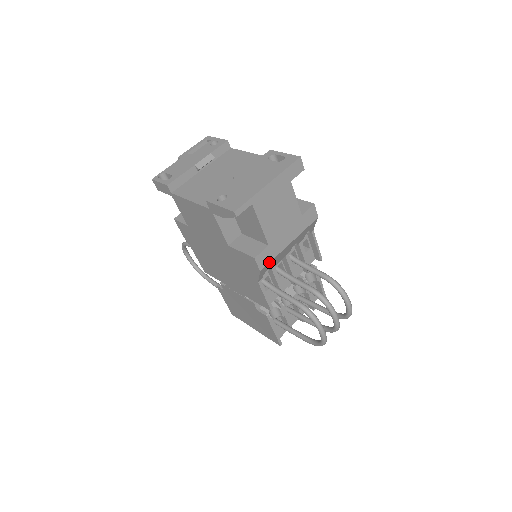
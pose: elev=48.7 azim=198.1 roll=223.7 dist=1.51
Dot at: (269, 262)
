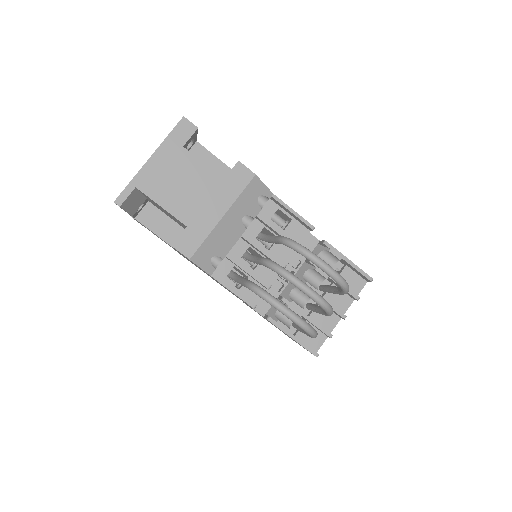
Dot at: (199, 246)
